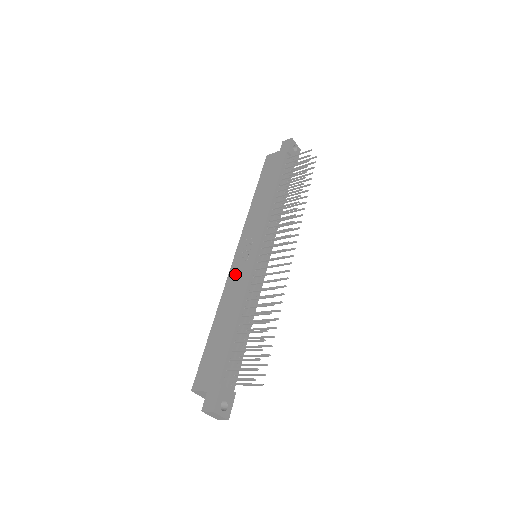
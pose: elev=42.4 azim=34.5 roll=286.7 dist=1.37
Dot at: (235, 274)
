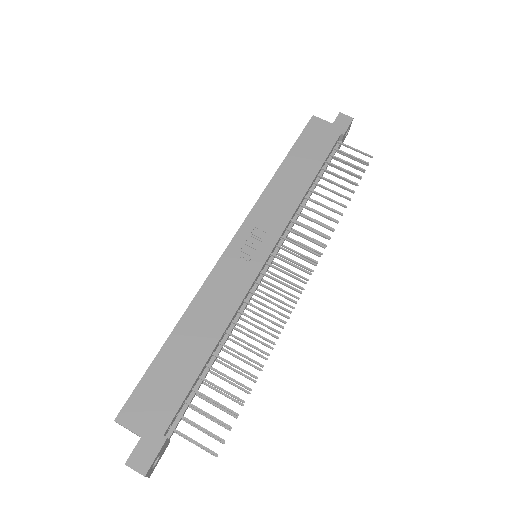
Dot at: (226, 272)
